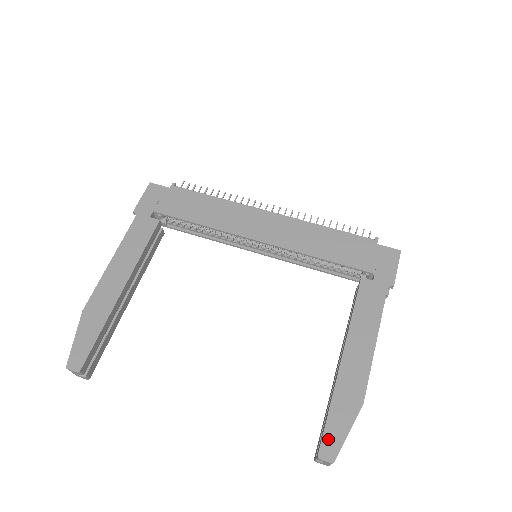
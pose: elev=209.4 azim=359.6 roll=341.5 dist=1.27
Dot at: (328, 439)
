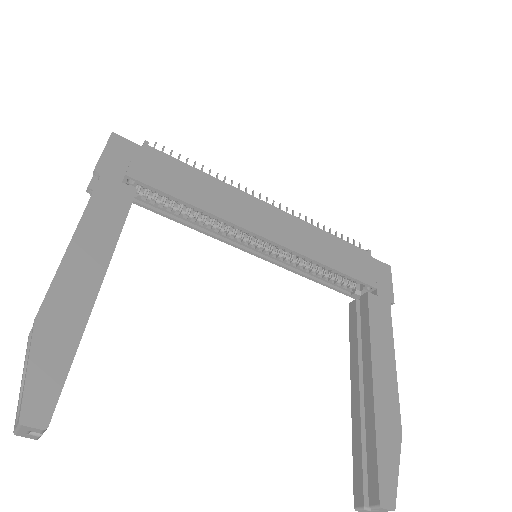
Dot at: (384, 482)
